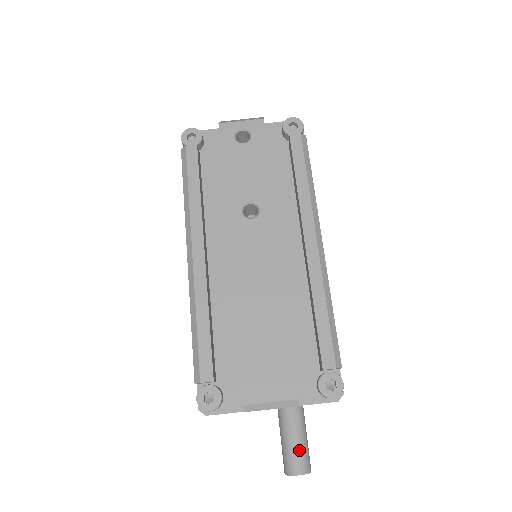
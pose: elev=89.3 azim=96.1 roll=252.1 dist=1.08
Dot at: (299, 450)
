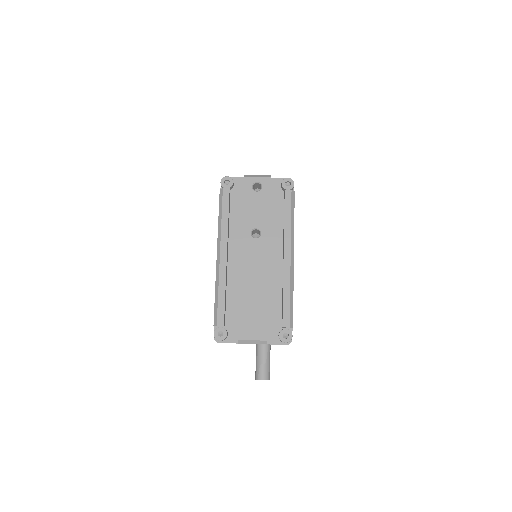
Dot at: (265, 368)
